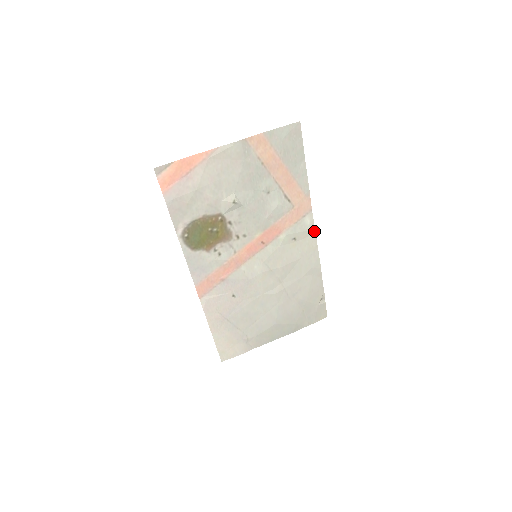
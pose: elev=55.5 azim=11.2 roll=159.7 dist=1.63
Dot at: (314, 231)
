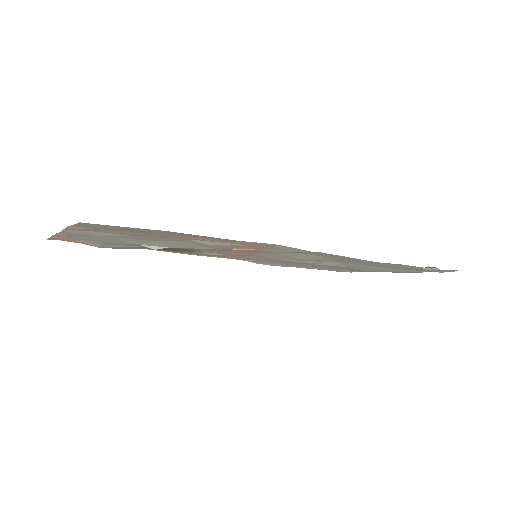
Dot at: occluded
